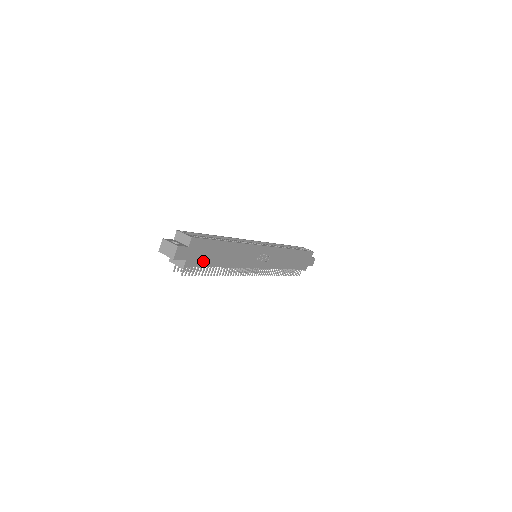
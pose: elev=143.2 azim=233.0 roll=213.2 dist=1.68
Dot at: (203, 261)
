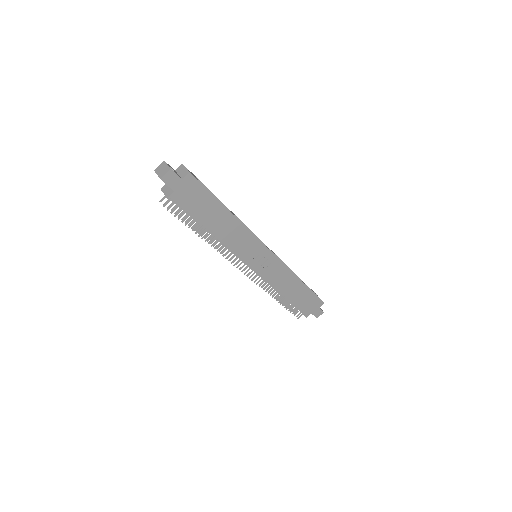
Dot at: (192, 208)
